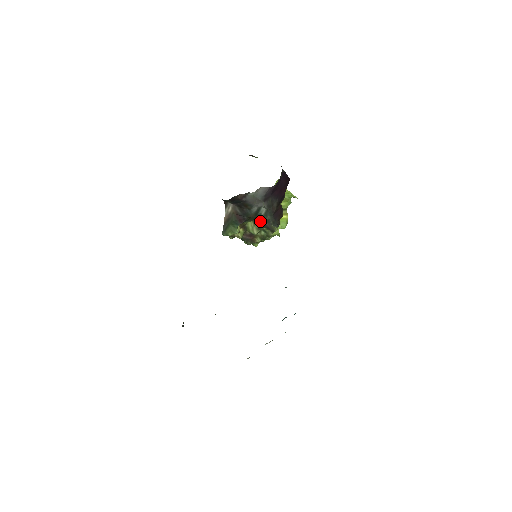
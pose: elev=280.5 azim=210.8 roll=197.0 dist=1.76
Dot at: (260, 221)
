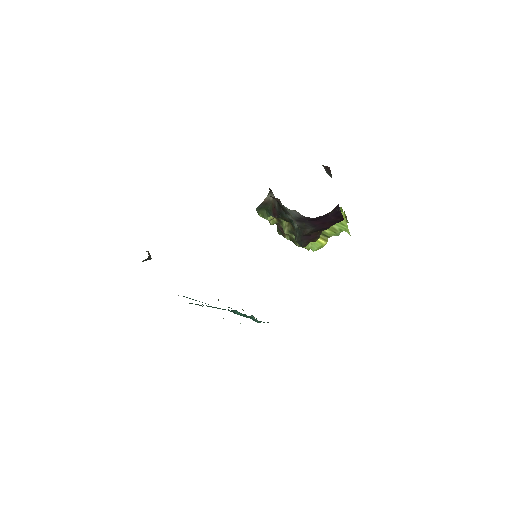
Dot at: occluded
